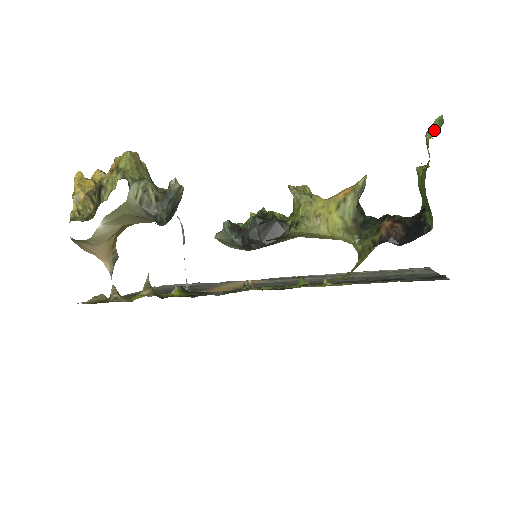
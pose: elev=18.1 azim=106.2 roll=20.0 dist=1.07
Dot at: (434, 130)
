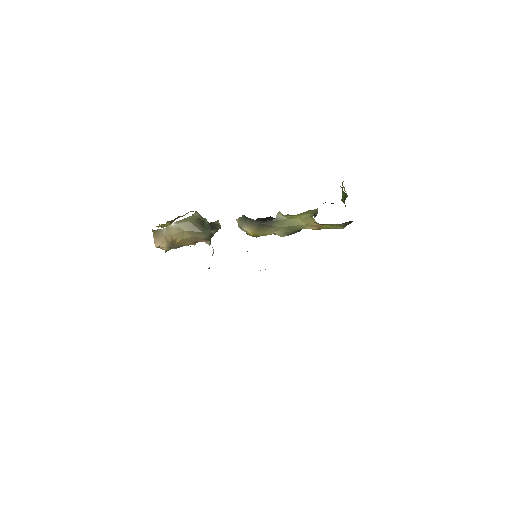
Dot at: occluded
